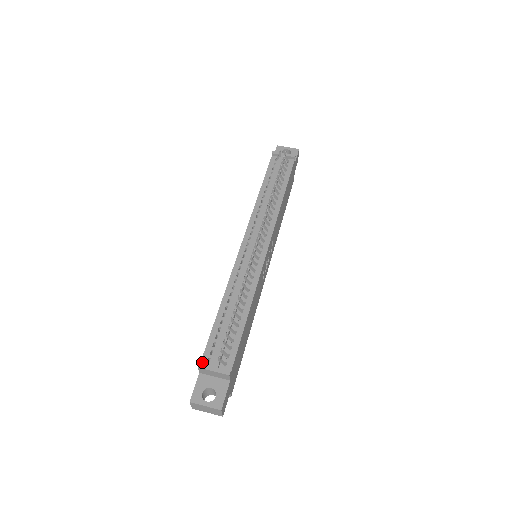
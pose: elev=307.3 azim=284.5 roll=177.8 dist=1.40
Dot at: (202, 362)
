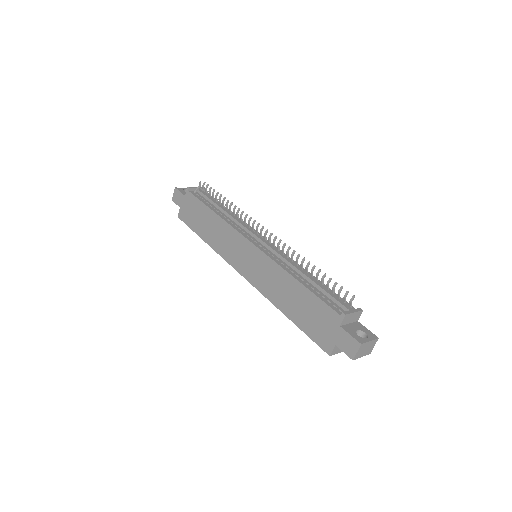
Dot at: (339, 313)
